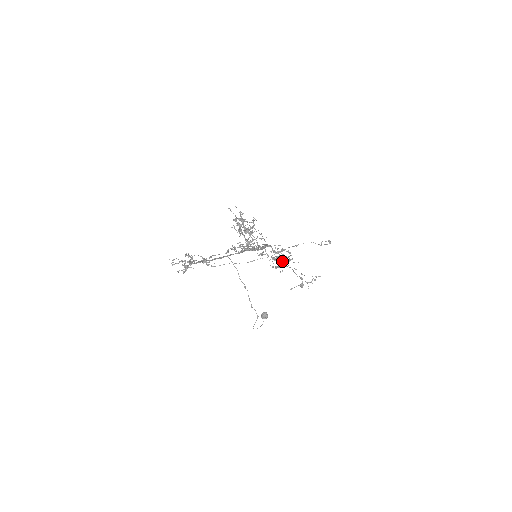
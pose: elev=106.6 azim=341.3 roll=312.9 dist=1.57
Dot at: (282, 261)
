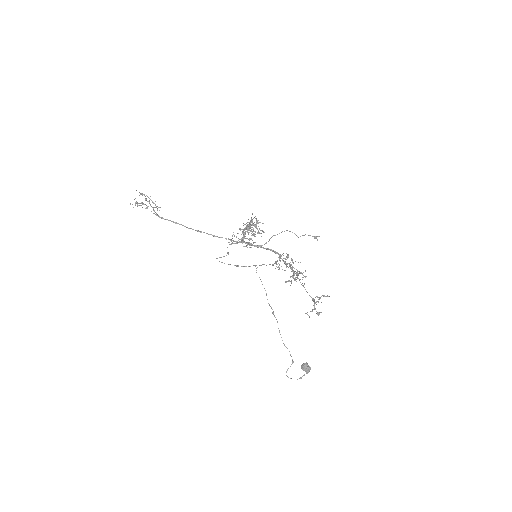
Dot at: occluded
